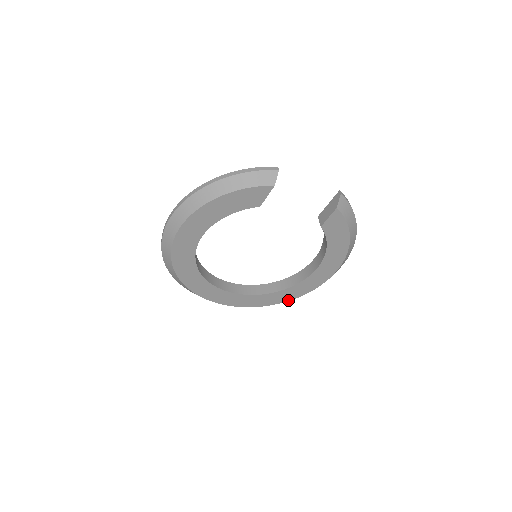
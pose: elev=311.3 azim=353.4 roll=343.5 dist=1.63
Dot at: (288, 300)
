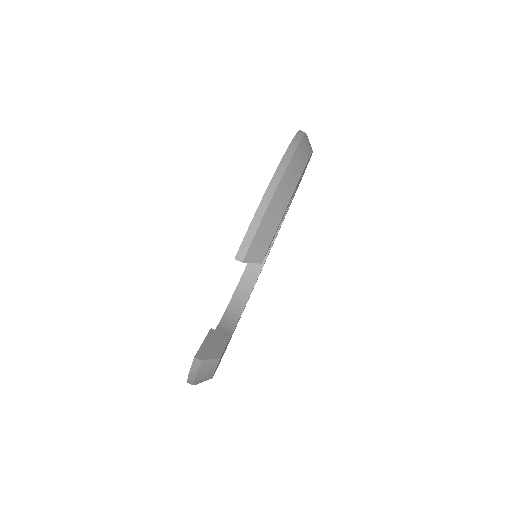
Dot at: occluded
